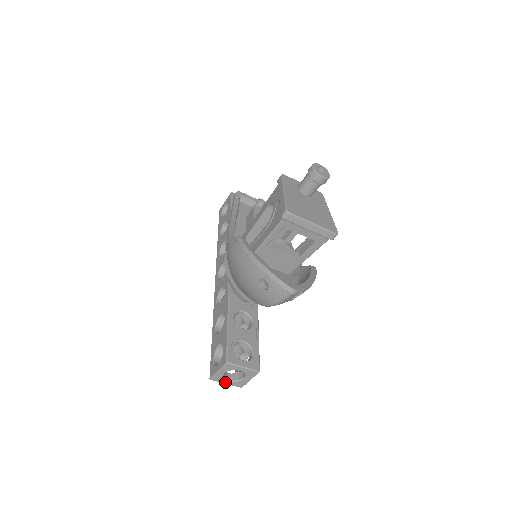
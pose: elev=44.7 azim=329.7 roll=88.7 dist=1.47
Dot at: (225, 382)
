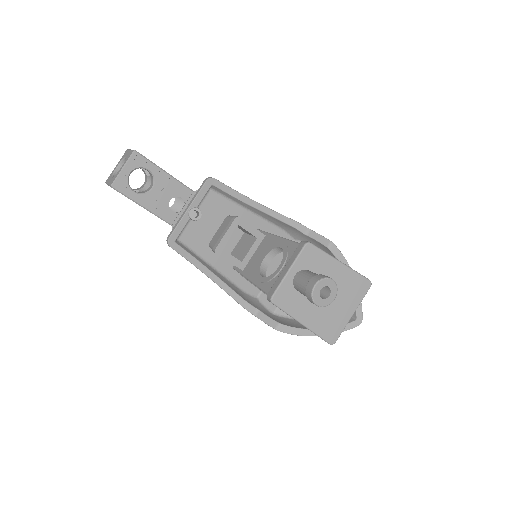
Dot at: occluded
